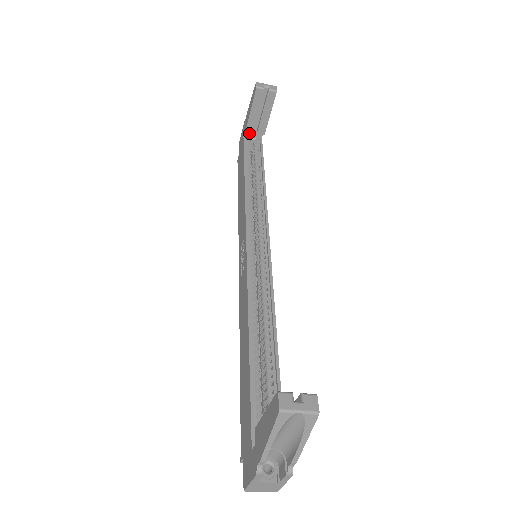
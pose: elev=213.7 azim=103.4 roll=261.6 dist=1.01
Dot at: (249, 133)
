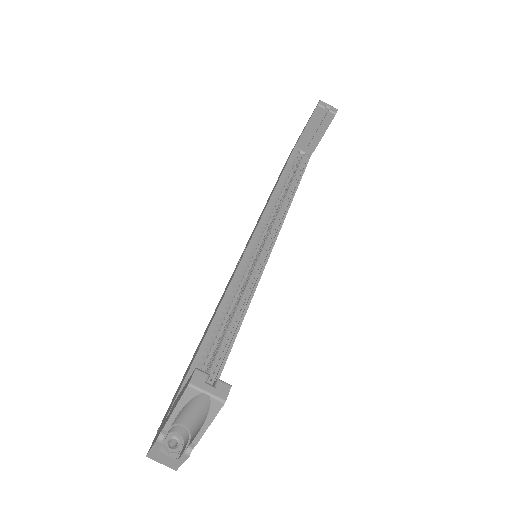
Dot at: (301, 146)
